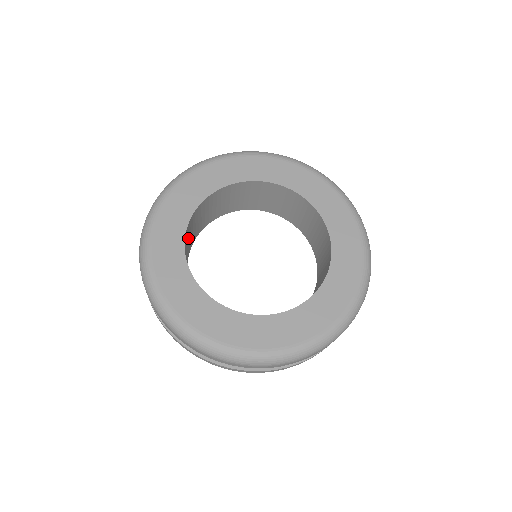
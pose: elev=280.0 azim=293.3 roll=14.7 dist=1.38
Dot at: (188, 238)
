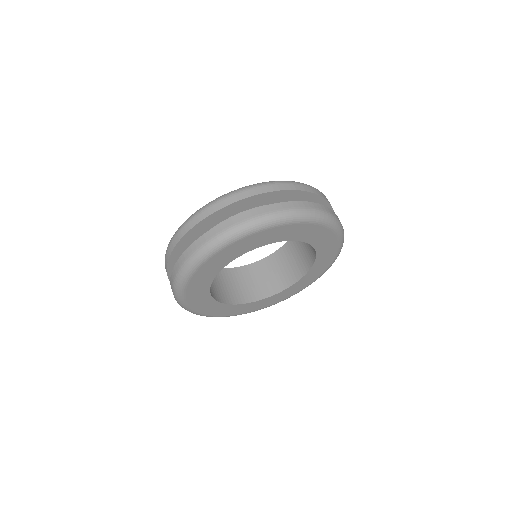
Dot at: occluded
